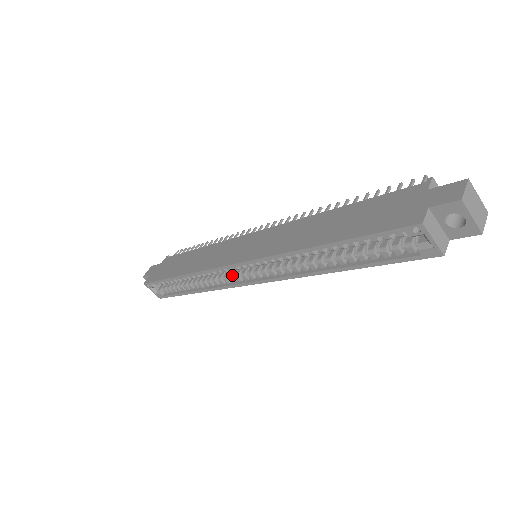
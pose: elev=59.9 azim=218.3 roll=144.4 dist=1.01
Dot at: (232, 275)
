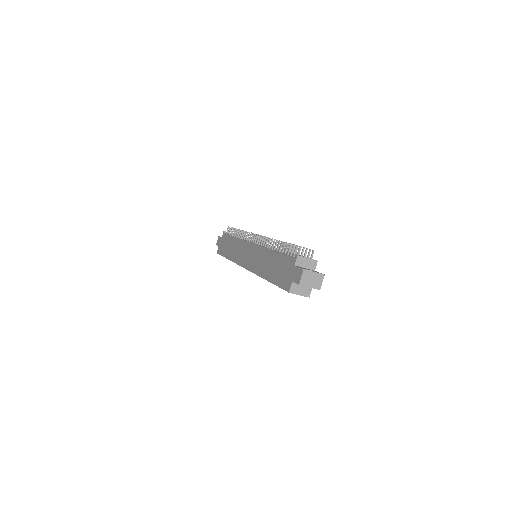
Dot at: occluded
